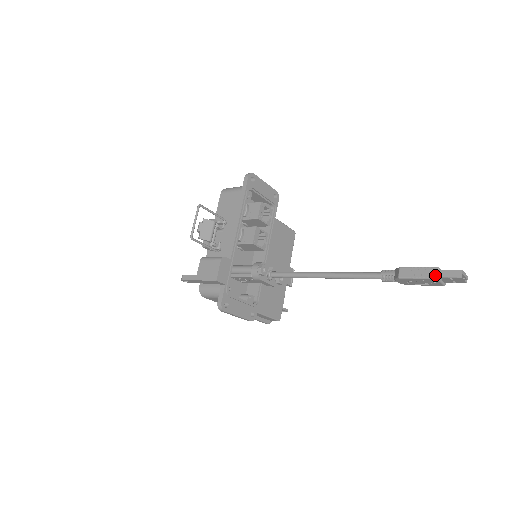
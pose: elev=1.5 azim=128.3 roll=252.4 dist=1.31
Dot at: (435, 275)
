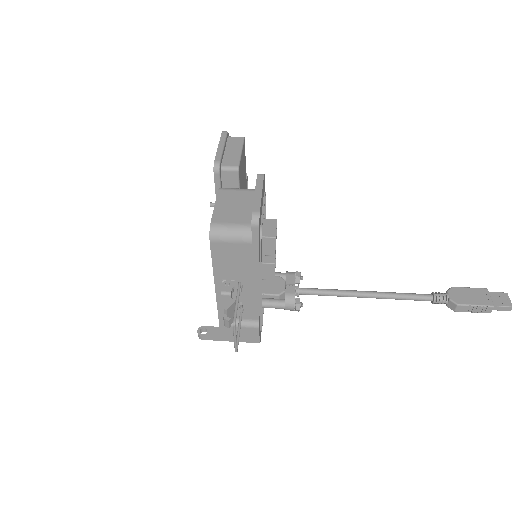
Dot at: (489, 312)
